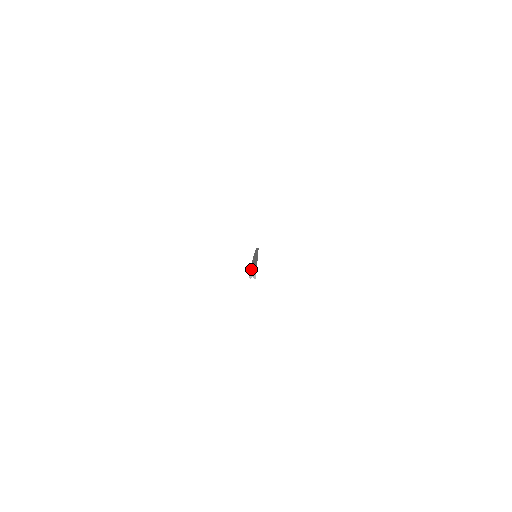
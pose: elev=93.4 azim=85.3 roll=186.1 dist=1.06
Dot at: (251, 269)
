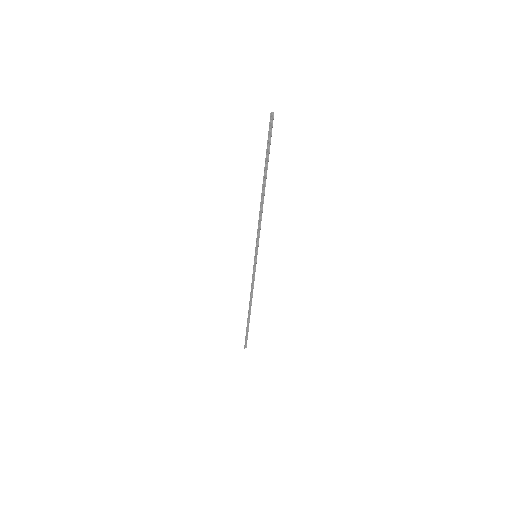
Dot at: (271, 115)
